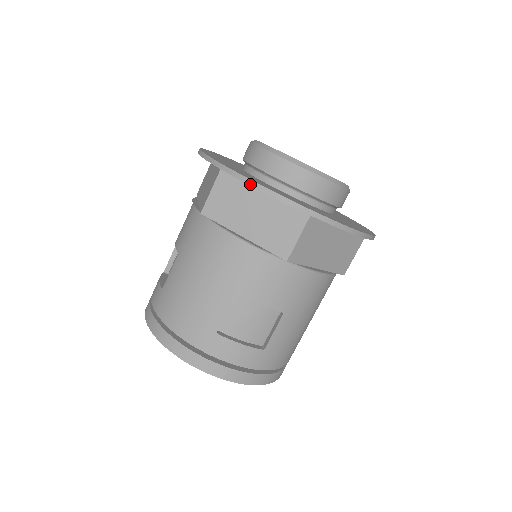
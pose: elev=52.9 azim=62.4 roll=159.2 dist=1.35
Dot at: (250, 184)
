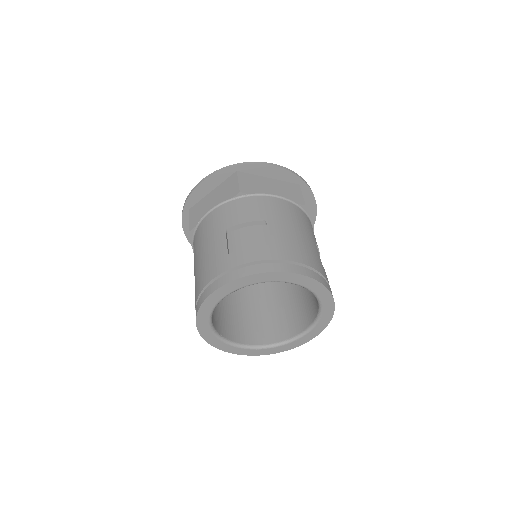
Dot at: (197, 185)
